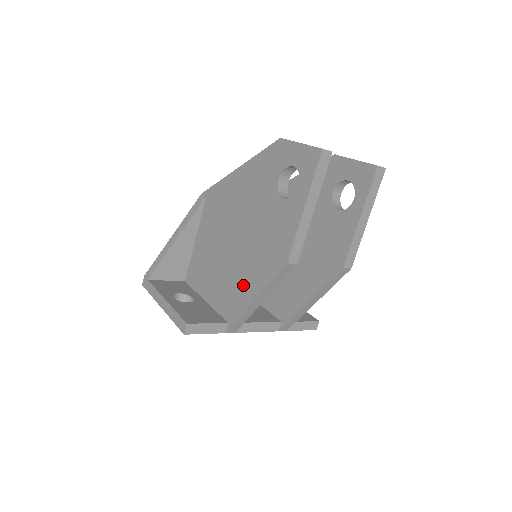
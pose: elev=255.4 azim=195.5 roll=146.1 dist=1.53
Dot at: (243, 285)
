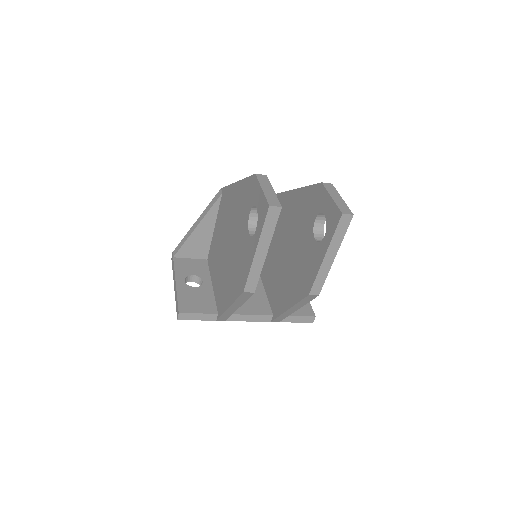
Dot at: (226, 290)
